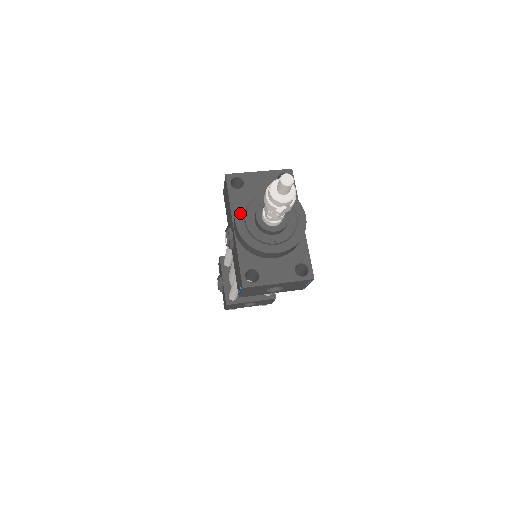
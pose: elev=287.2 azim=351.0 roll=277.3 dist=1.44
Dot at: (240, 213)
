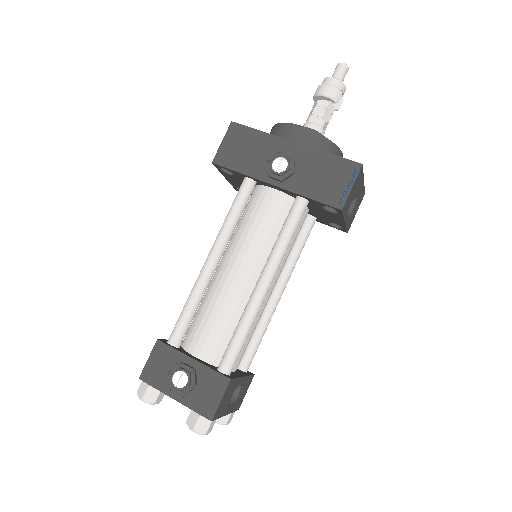
Dot at: (292, 126)
